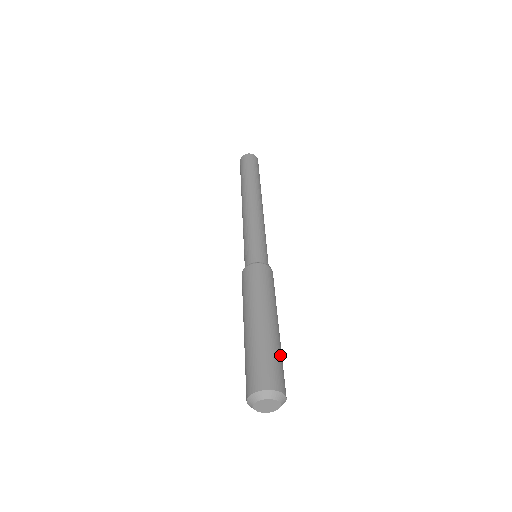
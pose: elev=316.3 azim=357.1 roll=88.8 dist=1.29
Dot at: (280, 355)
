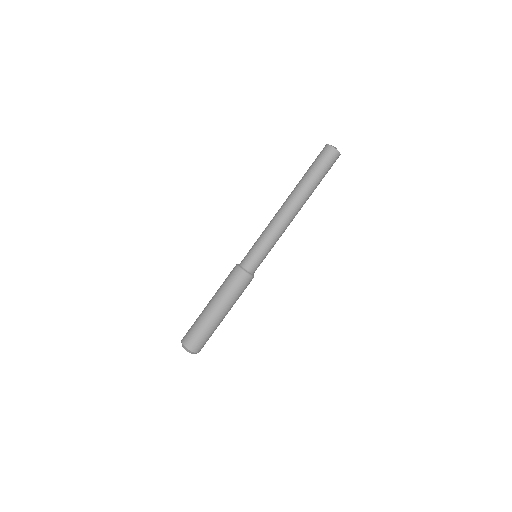
Dot at: occluded
